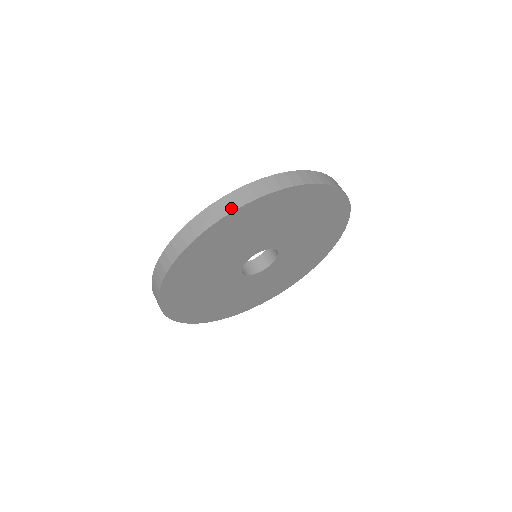
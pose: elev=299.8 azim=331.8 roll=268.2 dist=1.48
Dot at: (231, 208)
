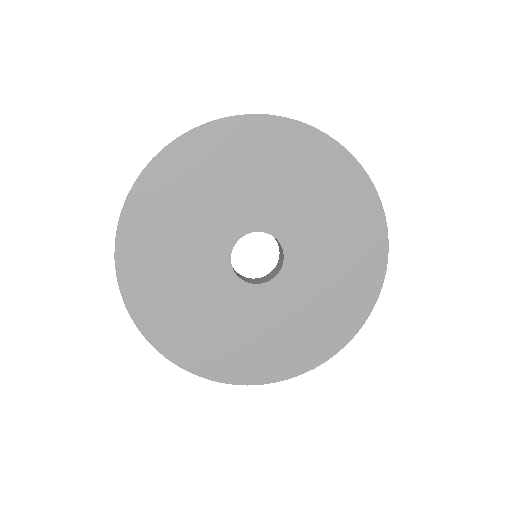
Dot at: (314, 128)
